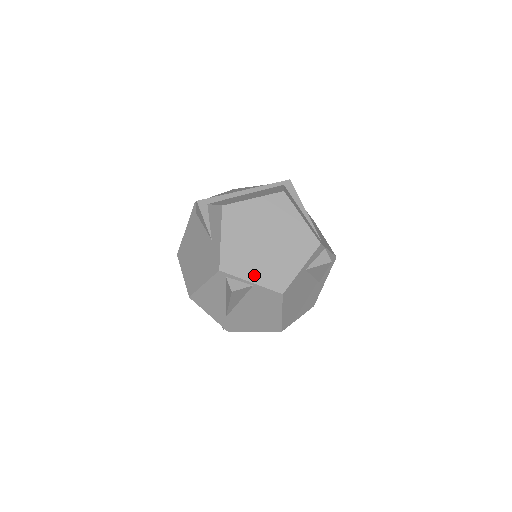
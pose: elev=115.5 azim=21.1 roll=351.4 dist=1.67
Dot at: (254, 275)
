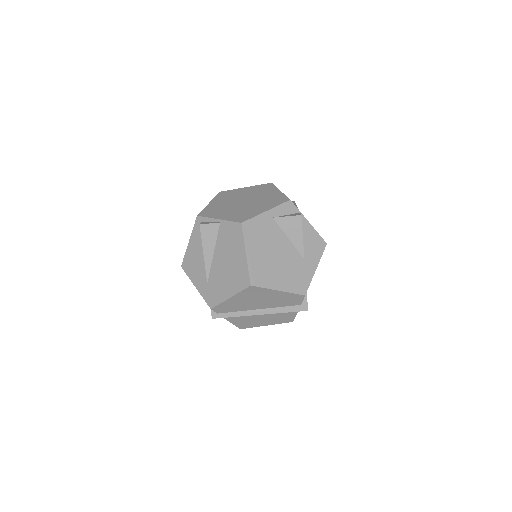
Dot at: (223, 216)
